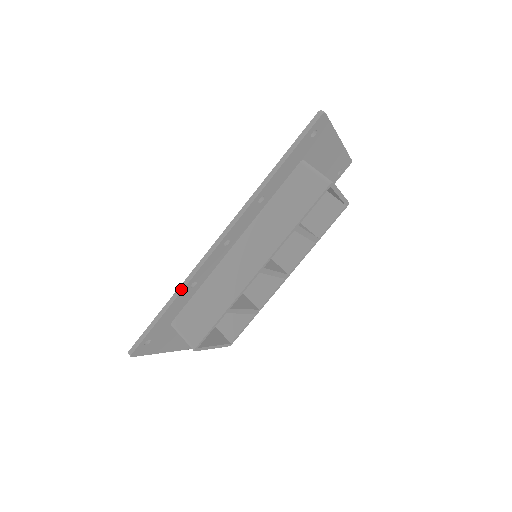
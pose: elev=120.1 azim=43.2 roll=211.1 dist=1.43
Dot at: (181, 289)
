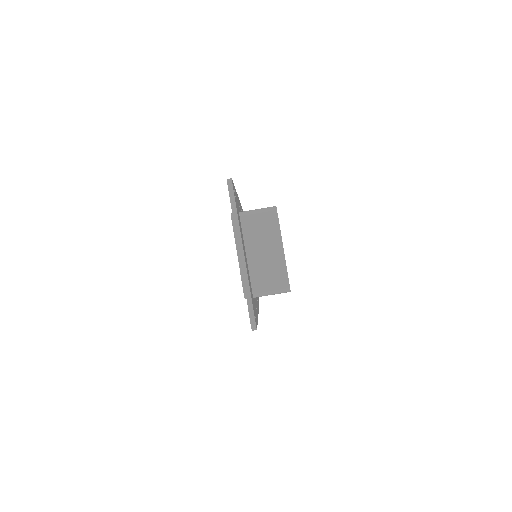
Dot at: occluded
